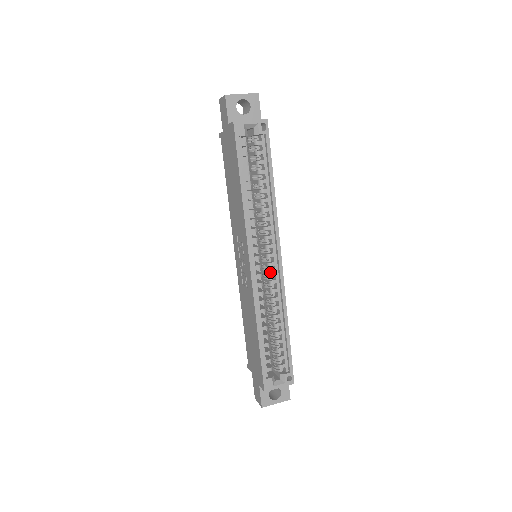
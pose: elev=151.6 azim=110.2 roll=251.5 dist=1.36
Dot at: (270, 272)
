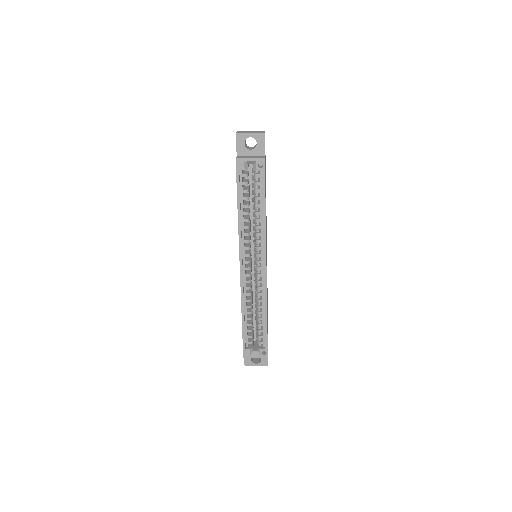
Dot at: (257, 274)
